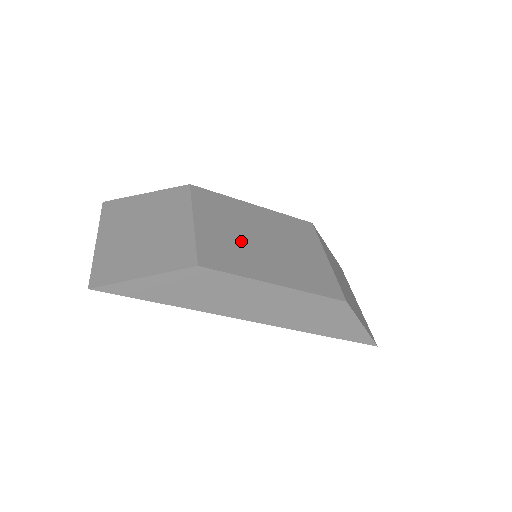
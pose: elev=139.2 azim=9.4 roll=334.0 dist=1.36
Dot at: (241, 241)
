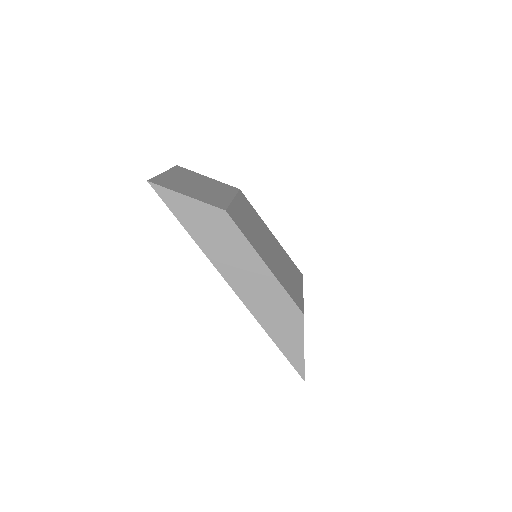
Dot at: (255, 232)
